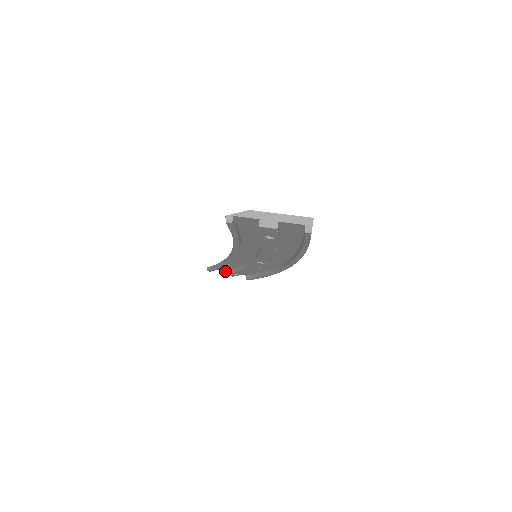
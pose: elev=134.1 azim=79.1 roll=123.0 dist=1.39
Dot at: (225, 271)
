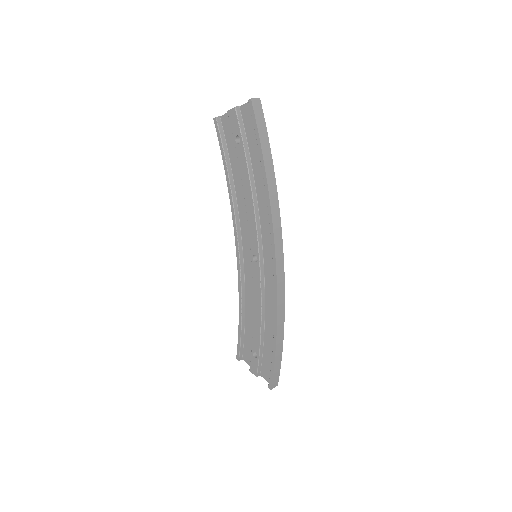
Dot at: occluded
